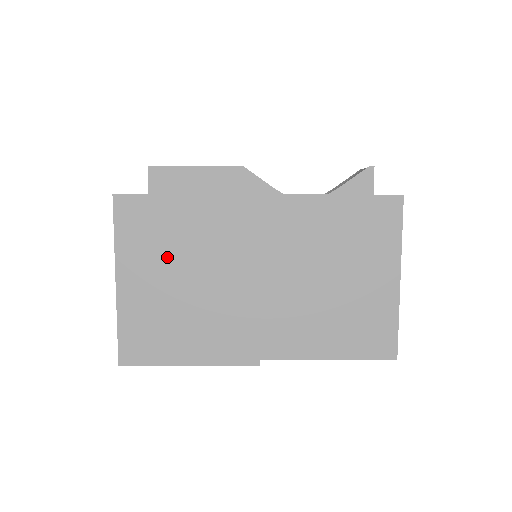
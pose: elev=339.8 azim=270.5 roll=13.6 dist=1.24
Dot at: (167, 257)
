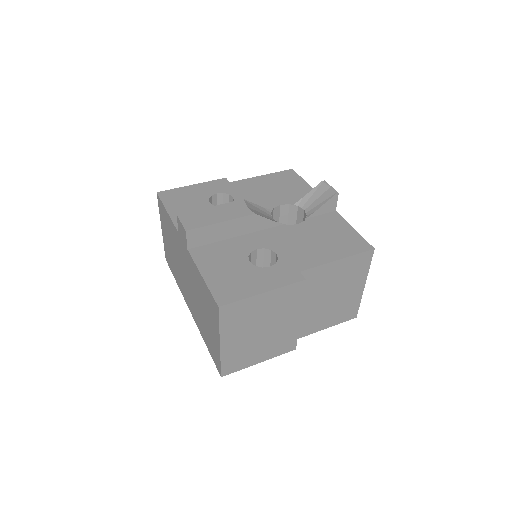
Dot at: (250, 324)
